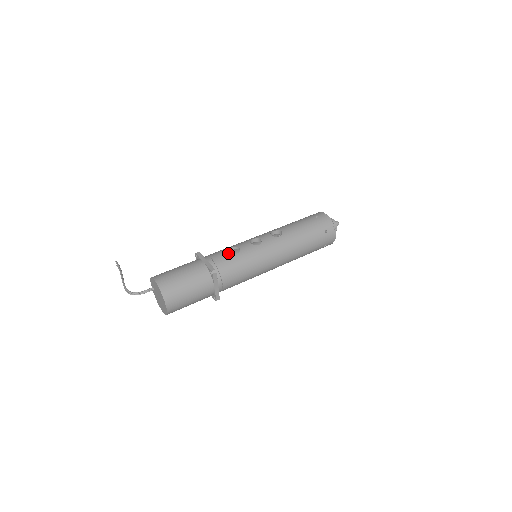
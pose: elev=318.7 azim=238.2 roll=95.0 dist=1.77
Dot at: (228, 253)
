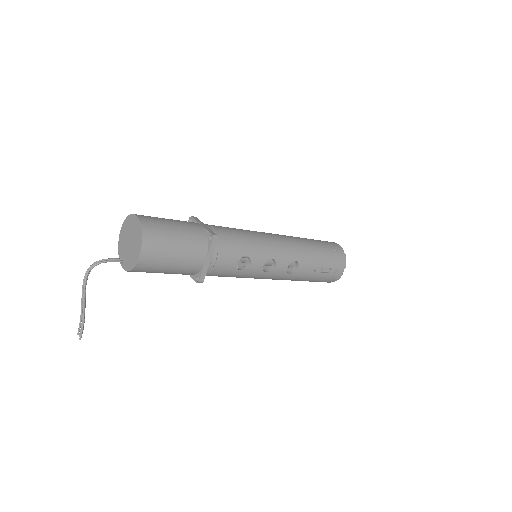
Dot at: occluded
